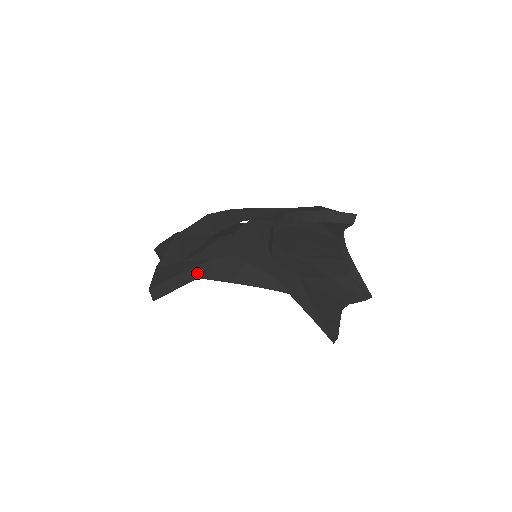
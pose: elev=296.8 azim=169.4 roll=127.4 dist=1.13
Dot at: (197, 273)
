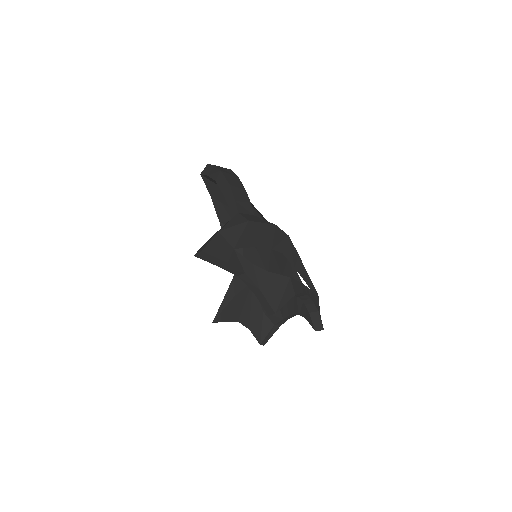
Dot at: (231, 269)
